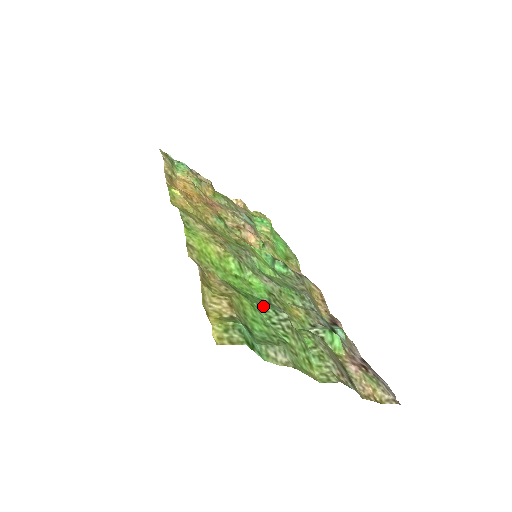
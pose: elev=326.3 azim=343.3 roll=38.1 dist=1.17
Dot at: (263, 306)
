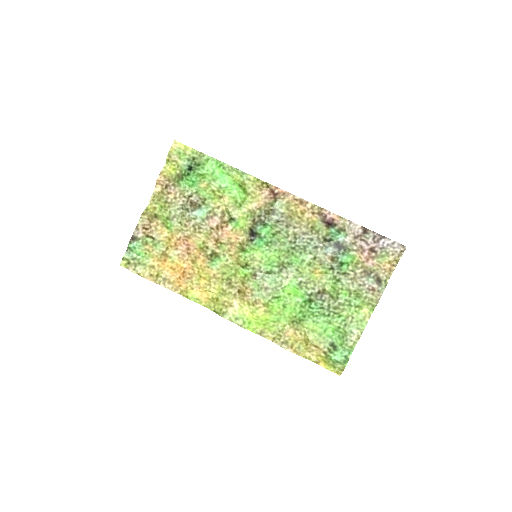
Dot at: (315, 312)
